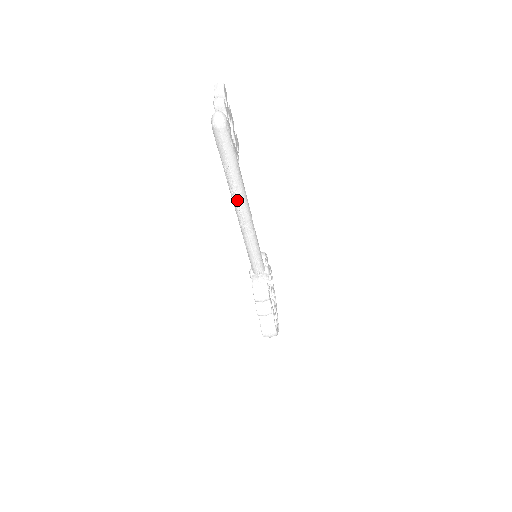
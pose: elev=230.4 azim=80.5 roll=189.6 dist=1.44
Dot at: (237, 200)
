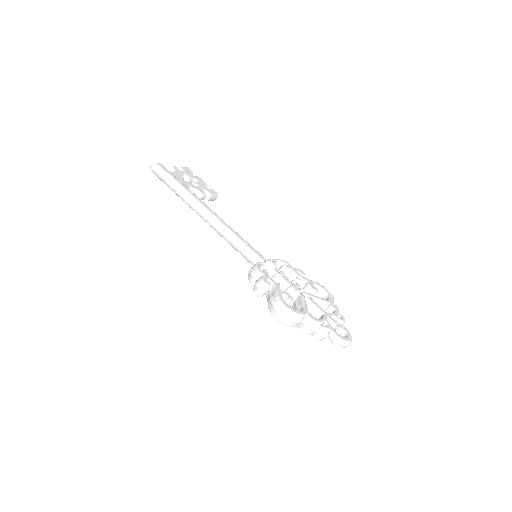
Dot at: (191, 206)
